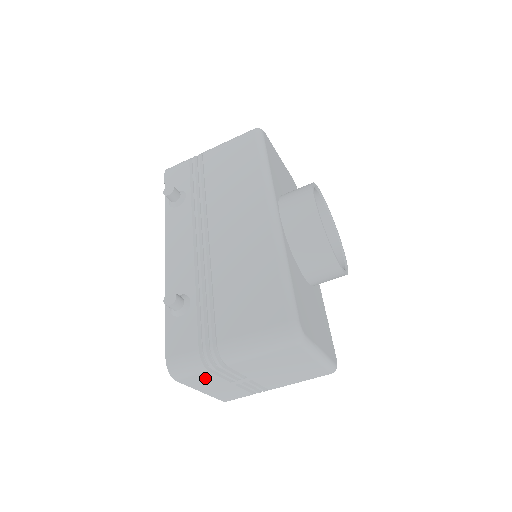
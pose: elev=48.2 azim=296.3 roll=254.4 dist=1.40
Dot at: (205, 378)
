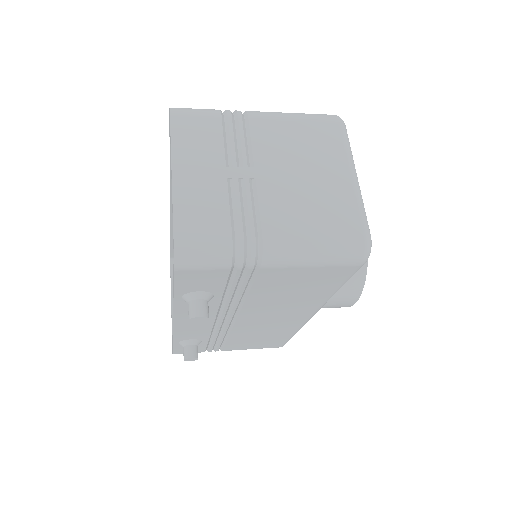
Dot at: occluded
